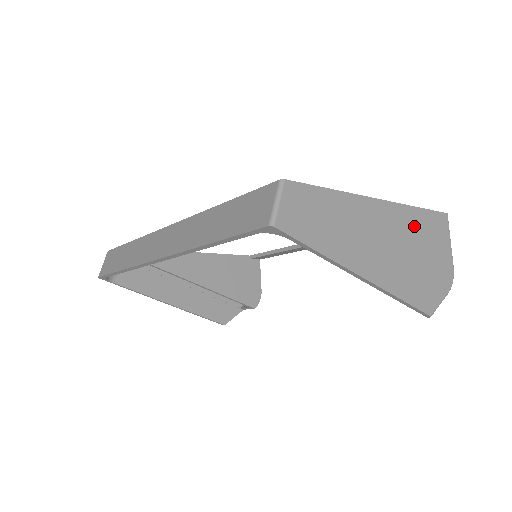
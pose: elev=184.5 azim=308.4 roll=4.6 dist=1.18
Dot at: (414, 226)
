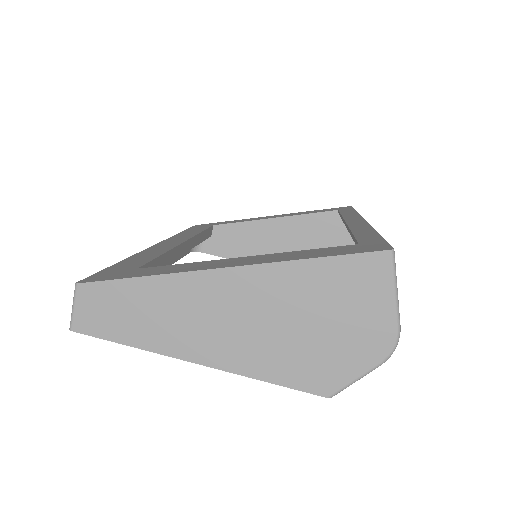
Dot at: (297, 287)
